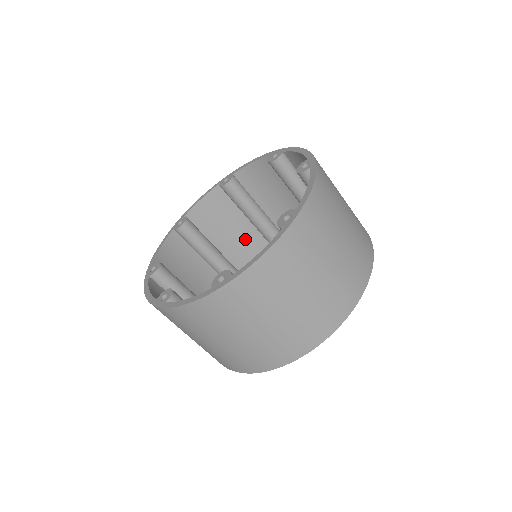
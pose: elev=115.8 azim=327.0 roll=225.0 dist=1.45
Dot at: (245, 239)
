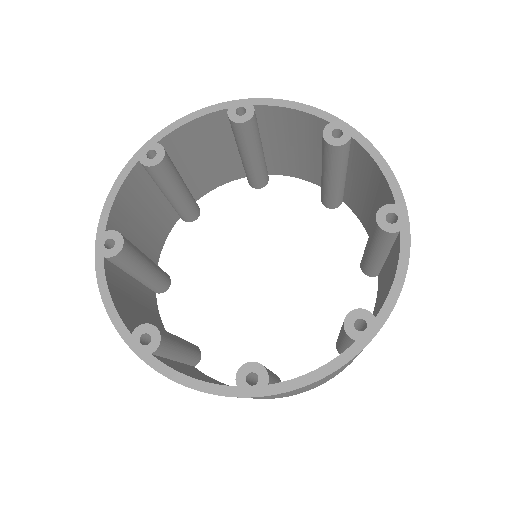
Dot at: (220, 168)
